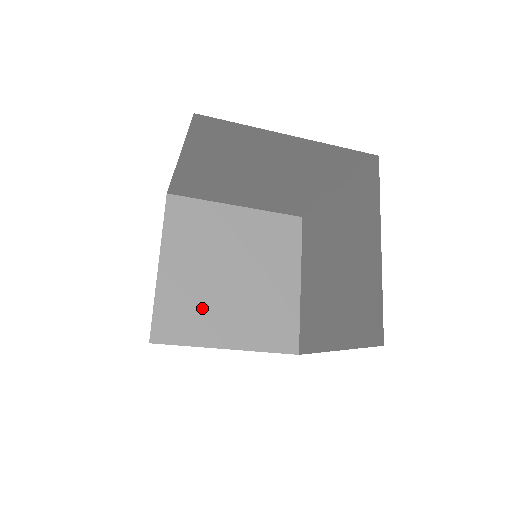
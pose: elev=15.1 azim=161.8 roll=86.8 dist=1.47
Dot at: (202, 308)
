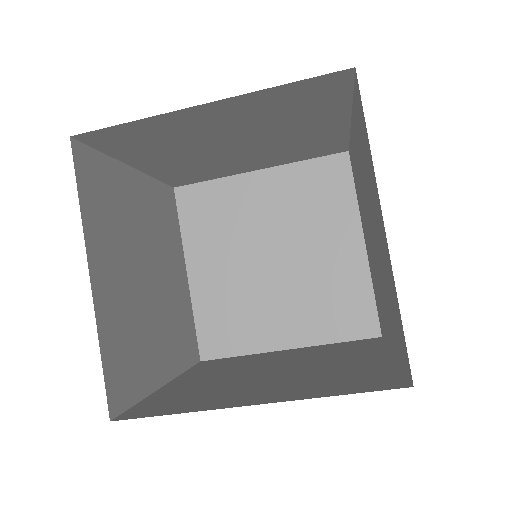
Dot at: (139, 335)
